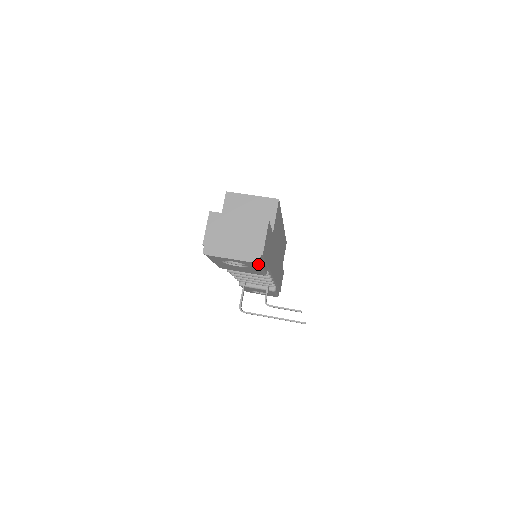
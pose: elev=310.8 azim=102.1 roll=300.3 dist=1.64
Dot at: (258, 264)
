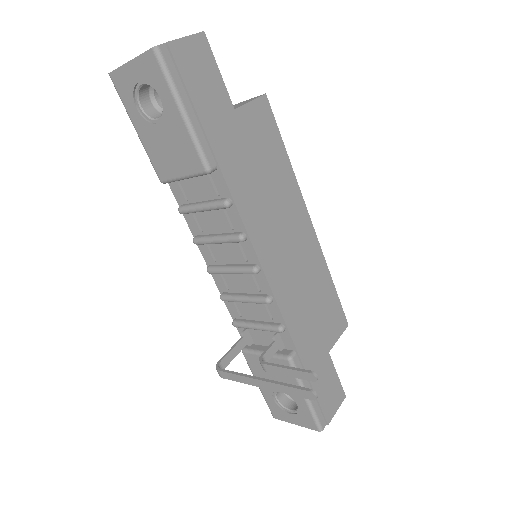
Dot at: (159, 62)
